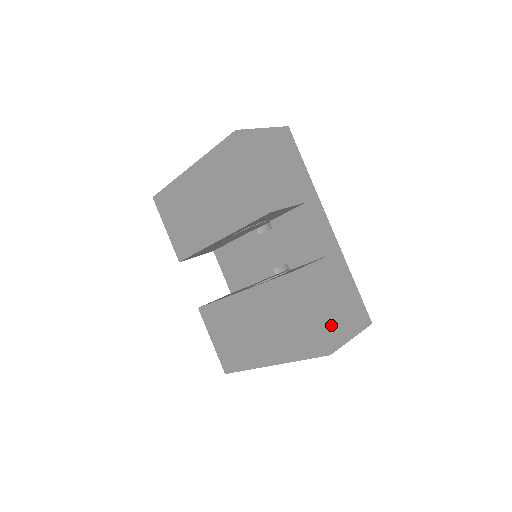
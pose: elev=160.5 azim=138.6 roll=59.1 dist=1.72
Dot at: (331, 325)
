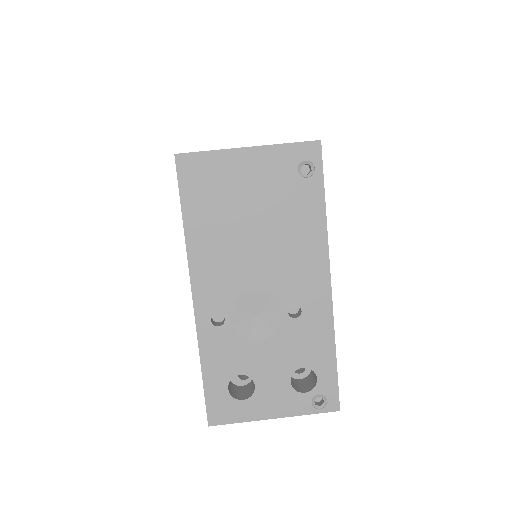
Dot at: occluded
